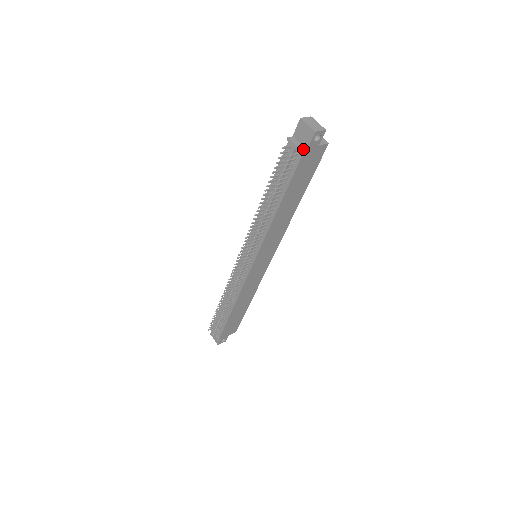
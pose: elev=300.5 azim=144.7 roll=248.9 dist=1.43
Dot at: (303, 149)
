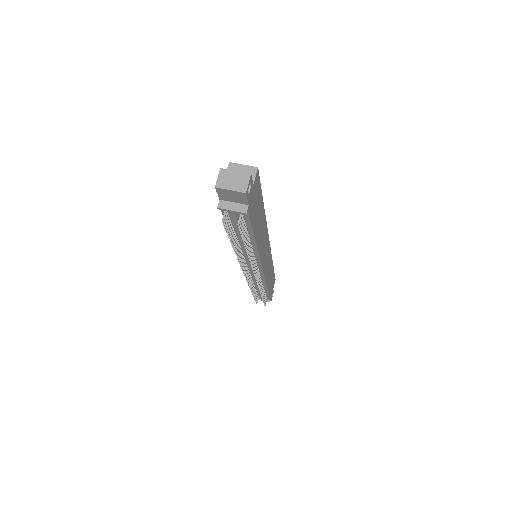
Dot at: (244, 208)
